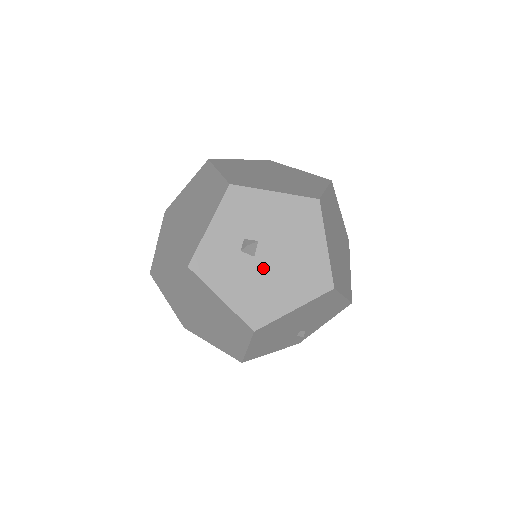
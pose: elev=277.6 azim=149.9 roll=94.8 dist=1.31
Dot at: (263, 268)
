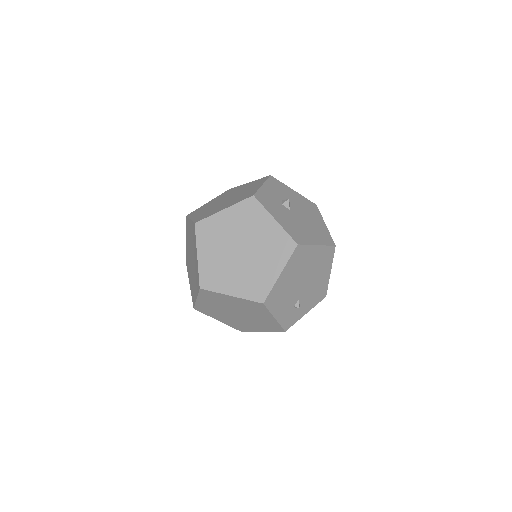
Dot at: (296, 218)
